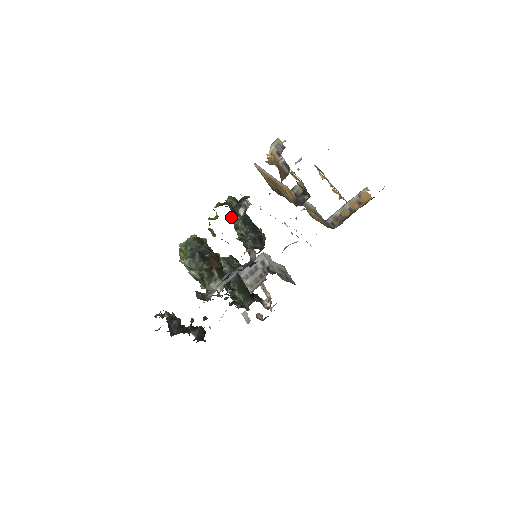
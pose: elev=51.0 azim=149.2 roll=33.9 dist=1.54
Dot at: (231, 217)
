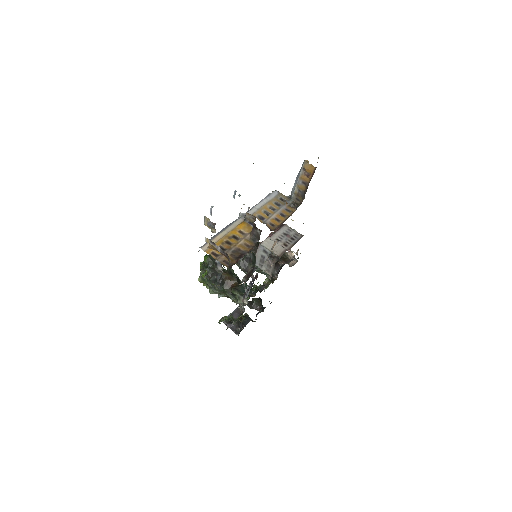
Dot at: occluded
